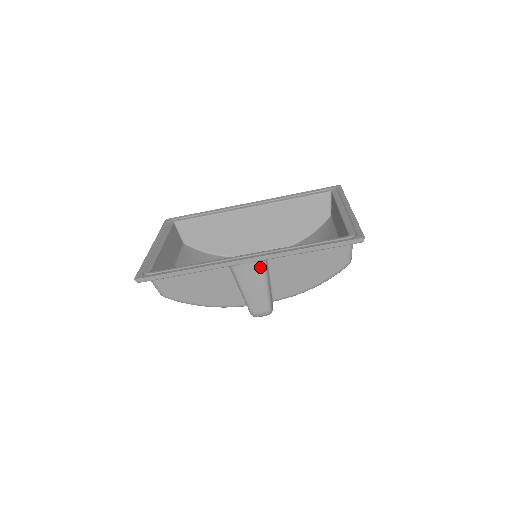
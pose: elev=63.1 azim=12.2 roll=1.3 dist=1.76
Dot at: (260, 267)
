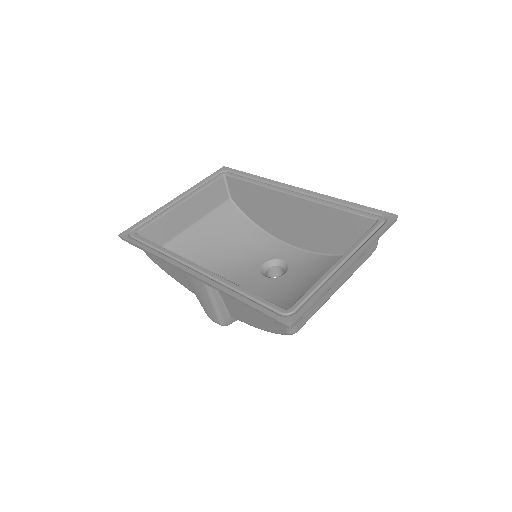
Dot at: (203, 286)
